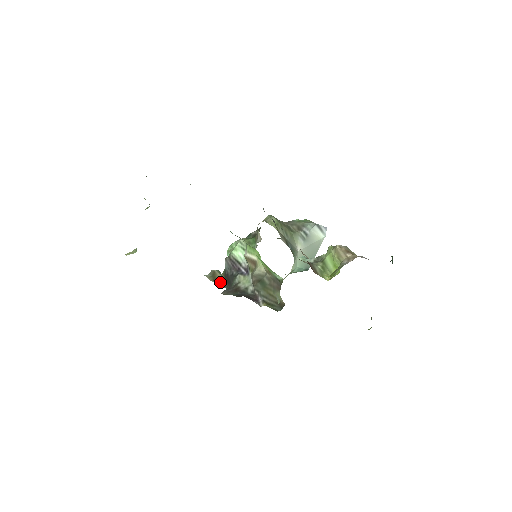
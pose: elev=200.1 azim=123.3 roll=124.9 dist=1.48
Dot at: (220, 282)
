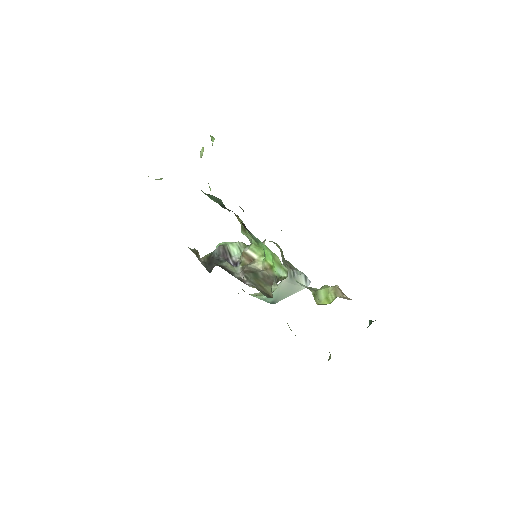
Dot at: (200, 259)
